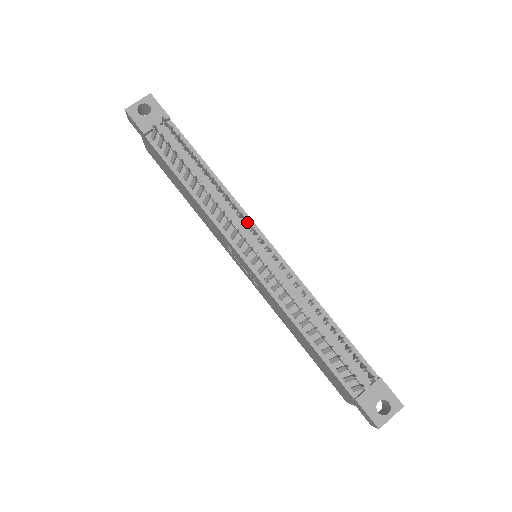
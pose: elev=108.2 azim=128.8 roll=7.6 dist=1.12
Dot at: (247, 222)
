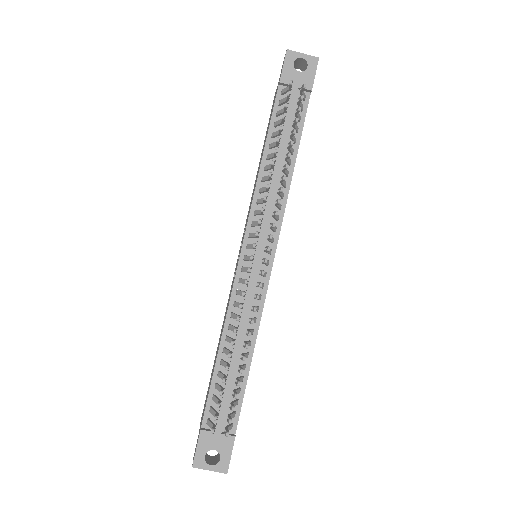
Dot at: (272, 226)
